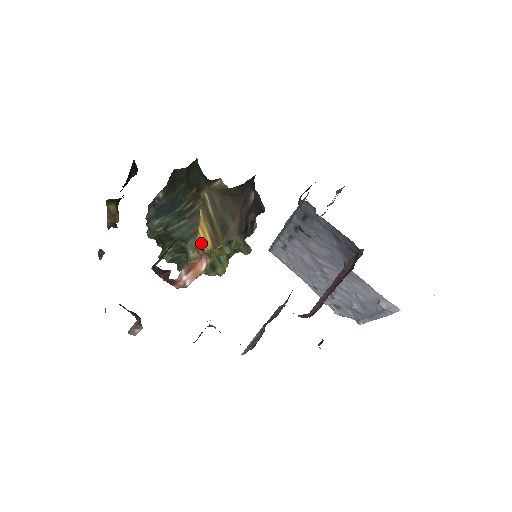
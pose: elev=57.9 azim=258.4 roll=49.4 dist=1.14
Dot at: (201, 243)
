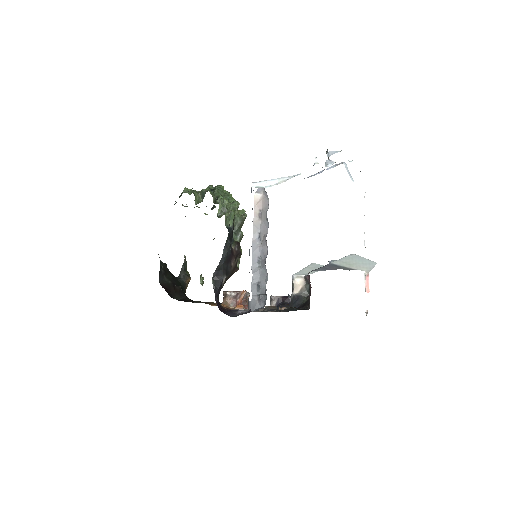
Dot at: occluded
